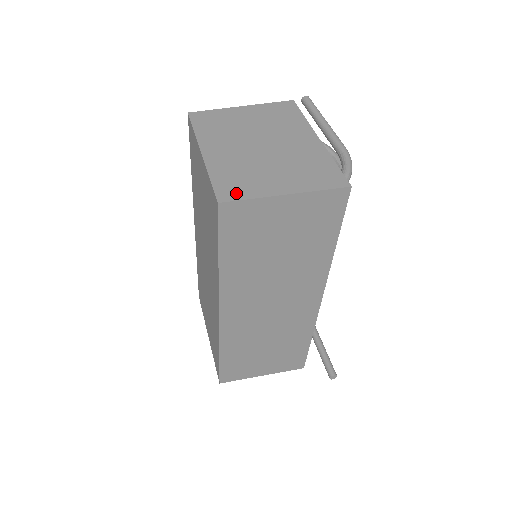
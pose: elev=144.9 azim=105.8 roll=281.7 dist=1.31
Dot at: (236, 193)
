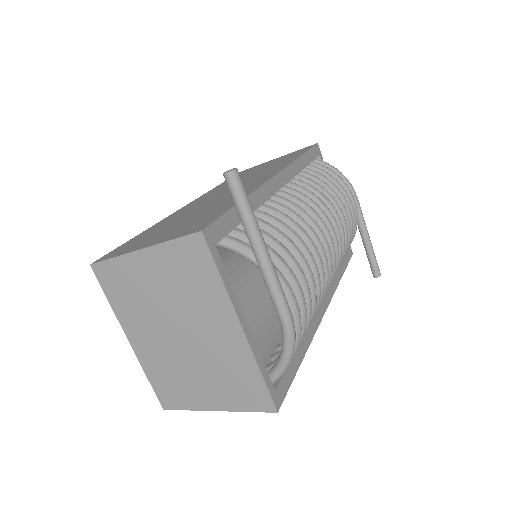
Dot at: occluded
